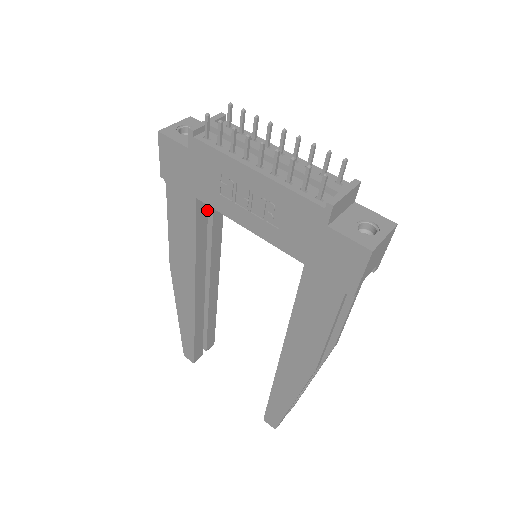
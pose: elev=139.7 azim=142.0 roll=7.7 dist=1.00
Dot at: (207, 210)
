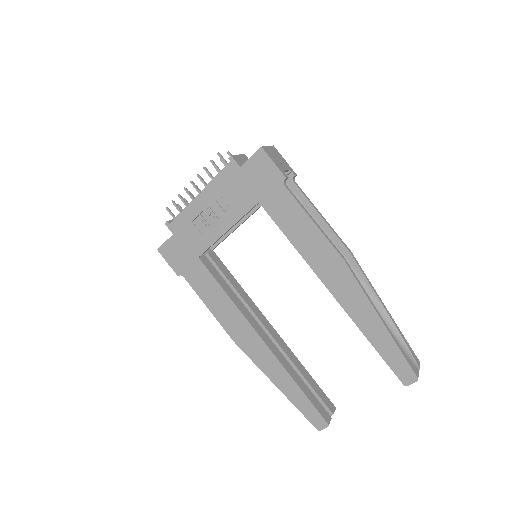
Dot at: (214, 268)
